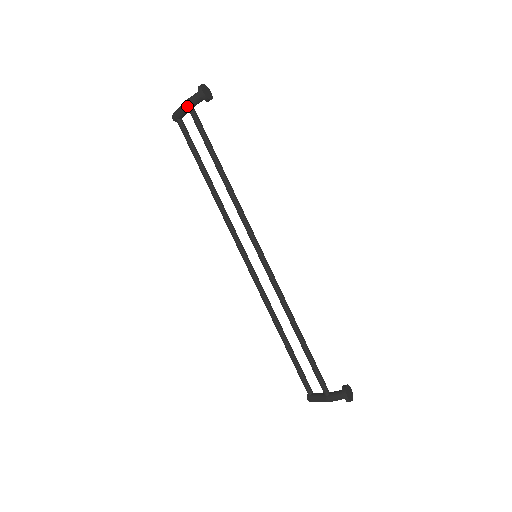
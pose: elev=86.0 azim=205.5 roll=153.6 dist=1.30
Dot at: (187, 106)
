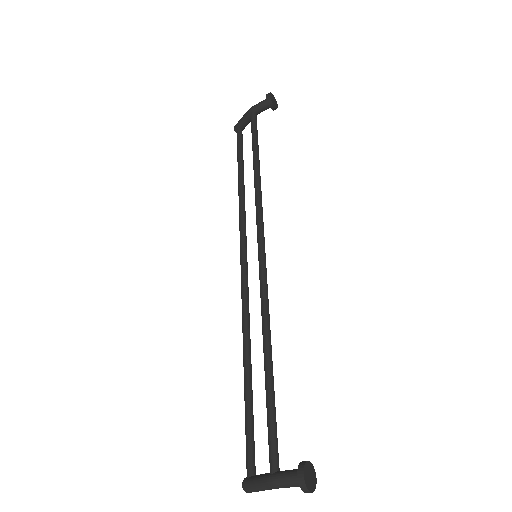
Dot at: (251, 110)
